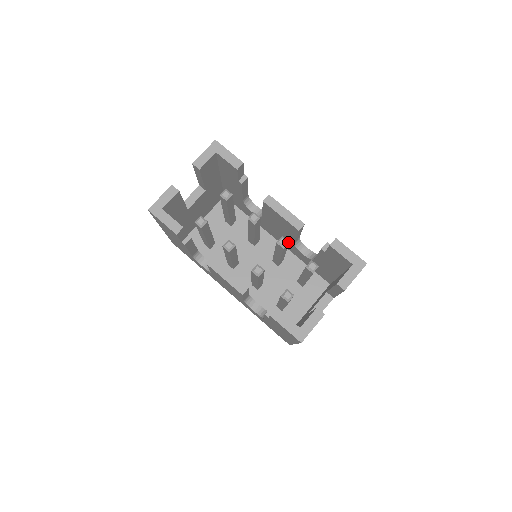
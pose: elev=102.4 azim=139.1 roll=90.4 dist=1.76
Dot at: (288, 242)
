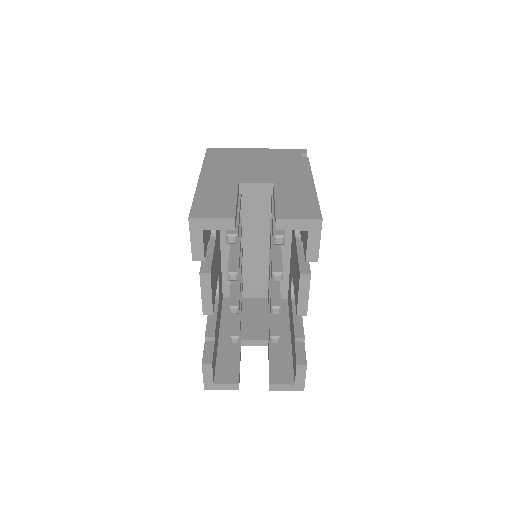
Dot at: (279, 313)
